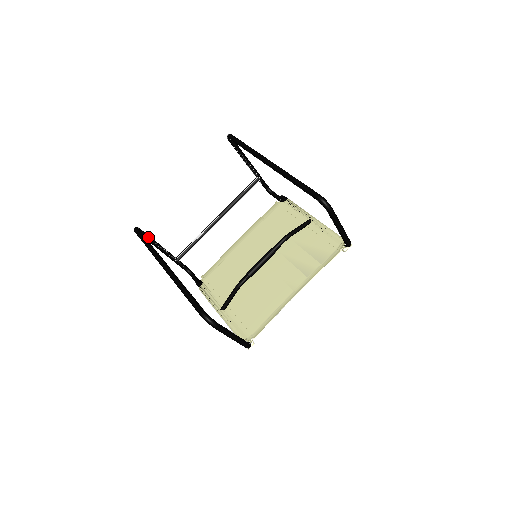
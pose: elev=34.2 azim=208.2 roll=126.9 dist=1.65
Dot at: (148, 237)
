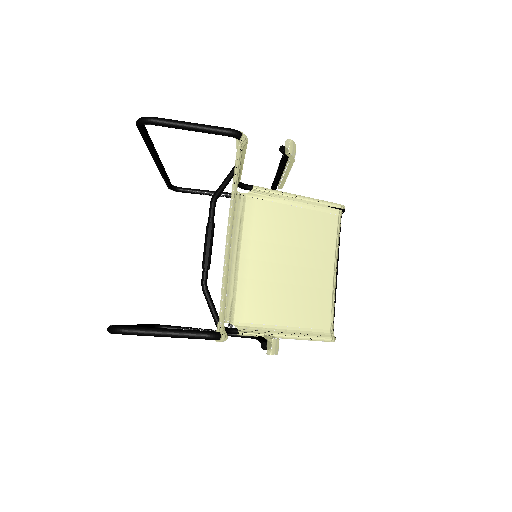
Dot at: (175, 328)
